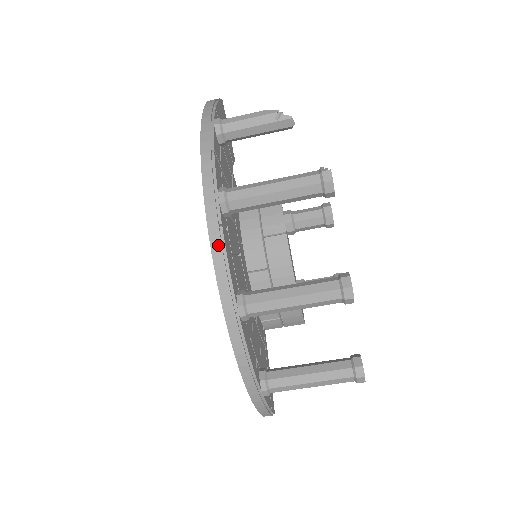
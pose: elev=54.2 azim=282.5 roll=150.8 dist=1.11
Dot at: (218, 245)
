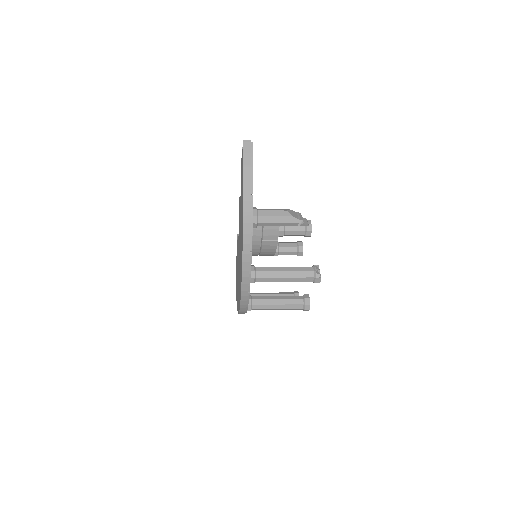
Dot at: (245, 299)
